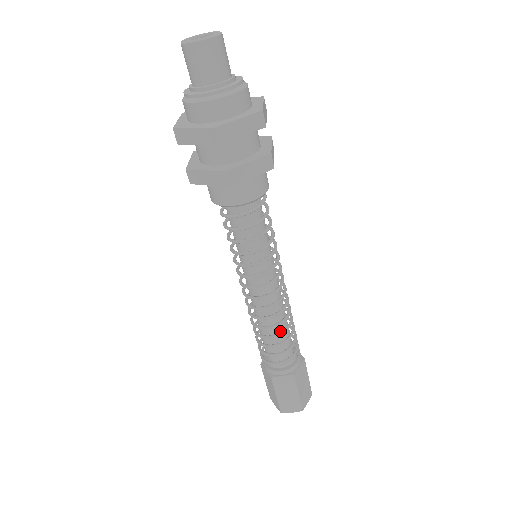
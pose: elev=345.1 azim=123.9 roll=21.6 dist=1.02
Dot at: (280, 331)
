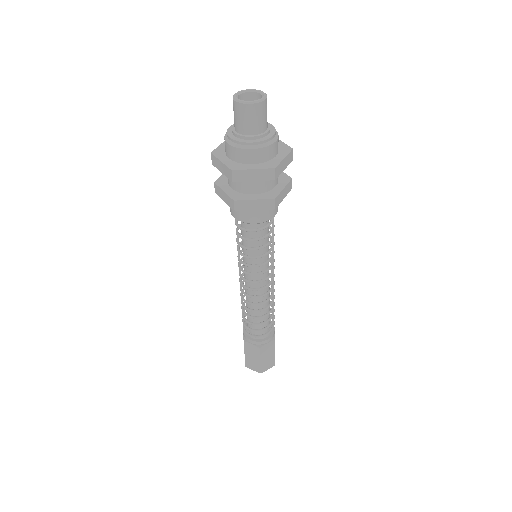
Dot at: (268, 309)
